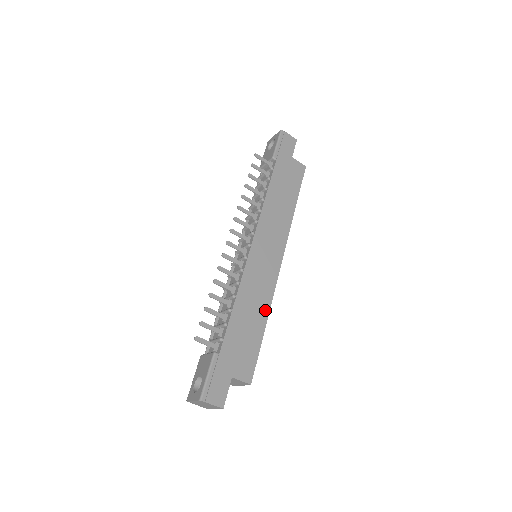
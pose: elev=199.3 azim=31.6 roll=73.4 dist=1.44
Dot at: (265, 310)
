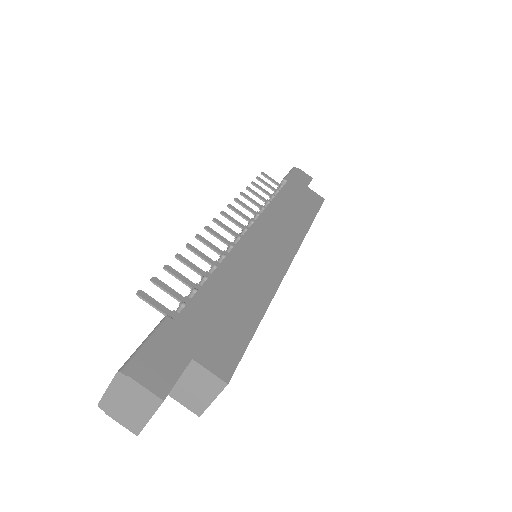
Dot at: (264, 298)
